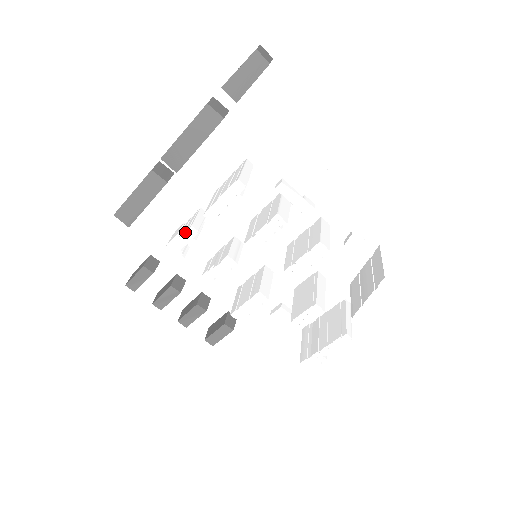
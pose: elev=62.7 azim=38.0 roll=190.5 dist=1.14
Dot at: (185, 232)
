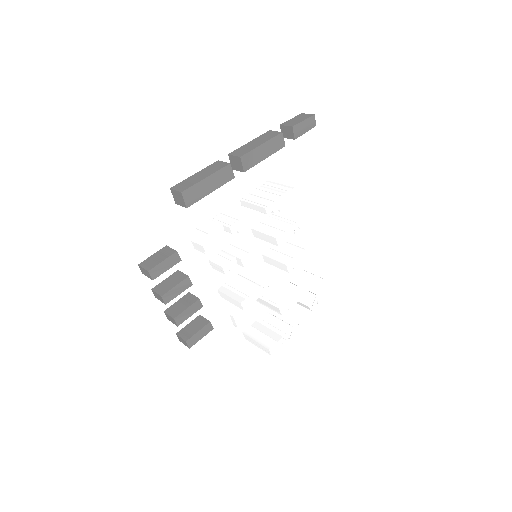
Dot at: (239, 221)
